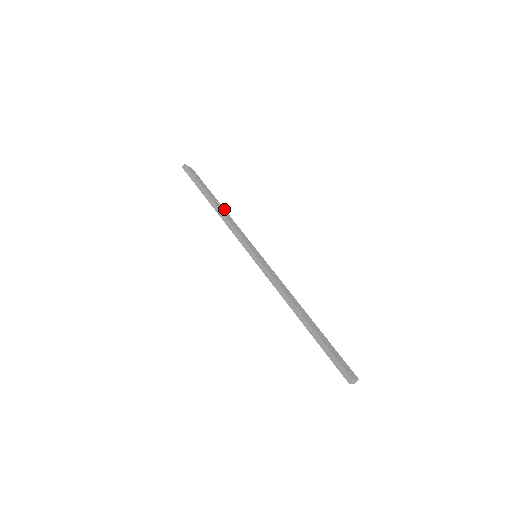
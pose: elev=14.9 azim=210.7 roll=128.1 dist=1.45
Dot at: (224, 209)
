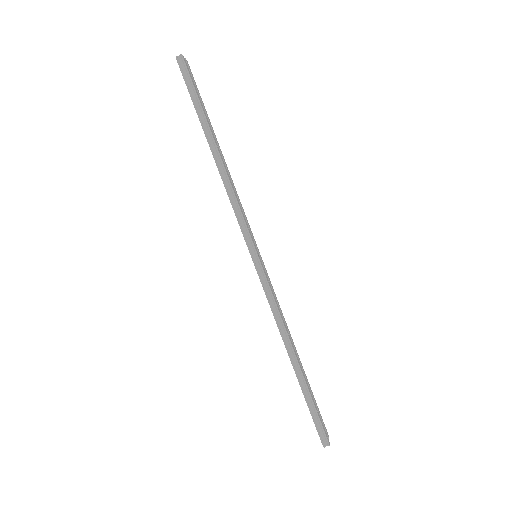
Dot at: occluded
